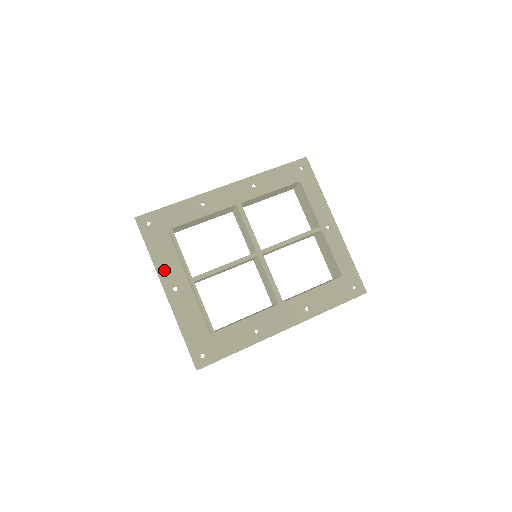
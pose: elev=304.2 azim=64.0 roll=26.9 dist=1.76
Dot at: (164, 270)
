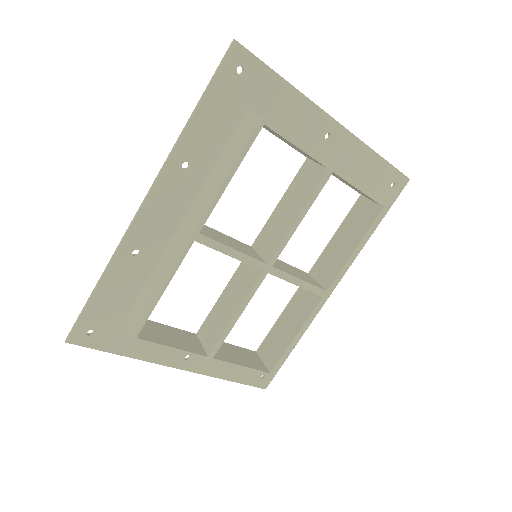
Dot at: (159, 355)
